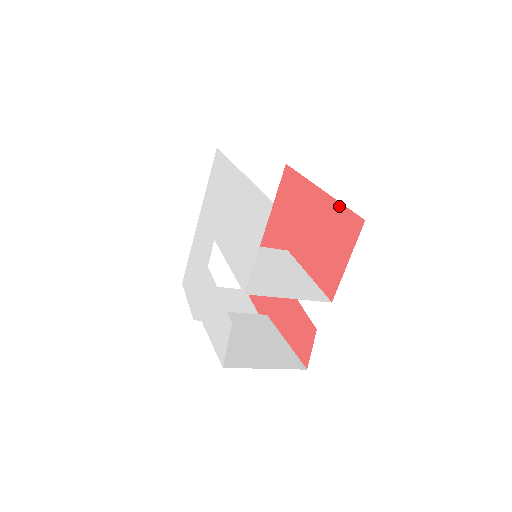
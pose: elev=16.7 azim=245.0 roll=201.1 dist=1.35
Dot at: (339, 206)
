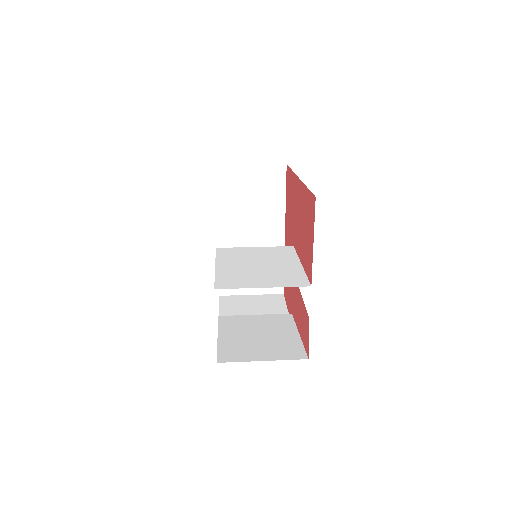
Dot at: (306, 190)
